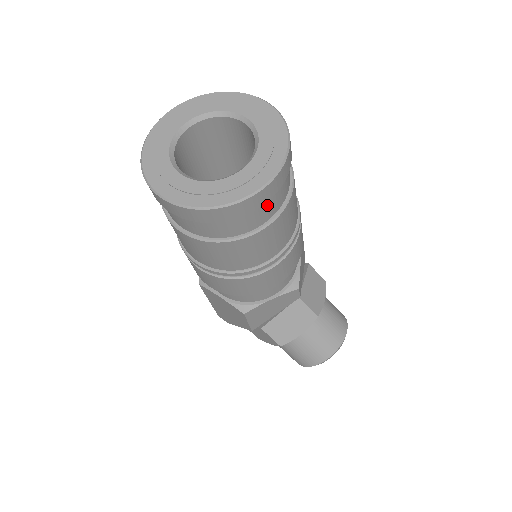
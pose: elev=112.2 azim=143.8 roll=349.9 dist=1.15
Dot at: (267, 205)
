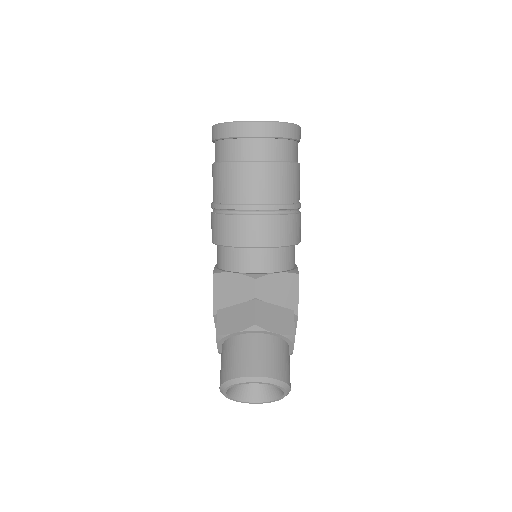
Dot at: (248, 145)
